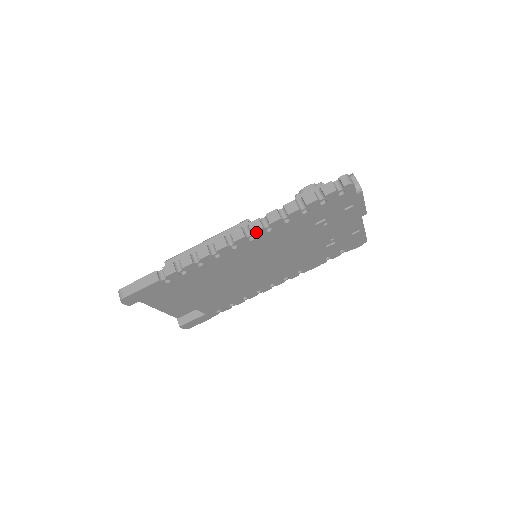
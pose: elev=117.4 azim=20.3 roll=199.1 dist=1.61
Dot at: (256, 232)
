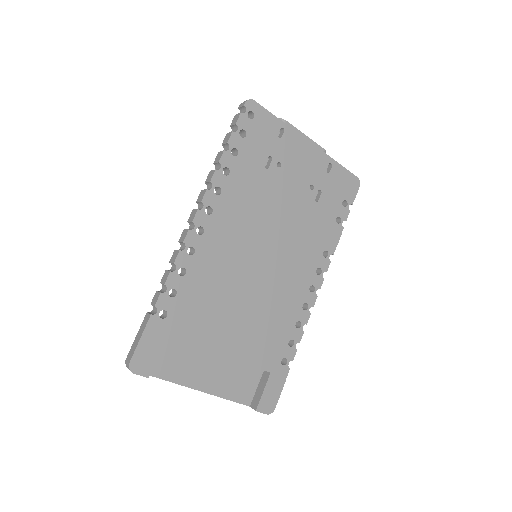
Dot at: (205, 199)
